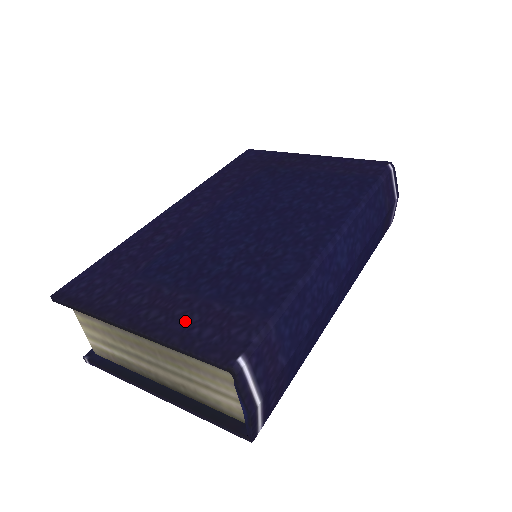
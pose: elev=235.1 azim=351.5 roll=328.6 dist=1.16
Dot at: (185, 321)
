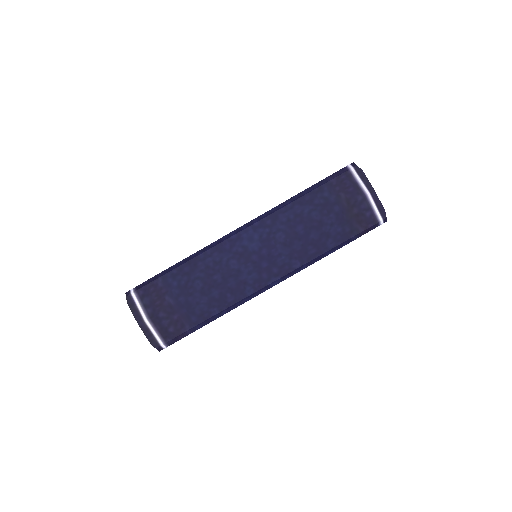
Dot at: occluded
